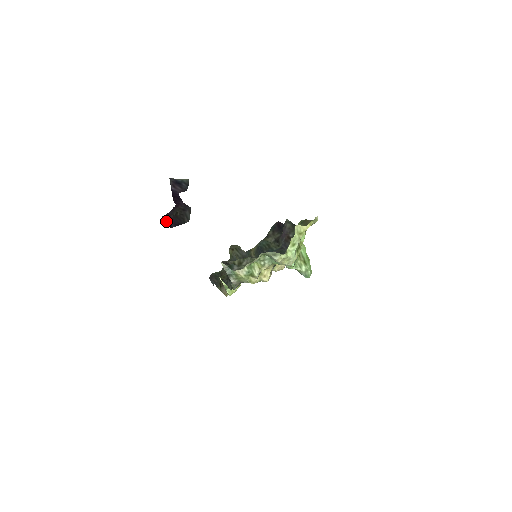
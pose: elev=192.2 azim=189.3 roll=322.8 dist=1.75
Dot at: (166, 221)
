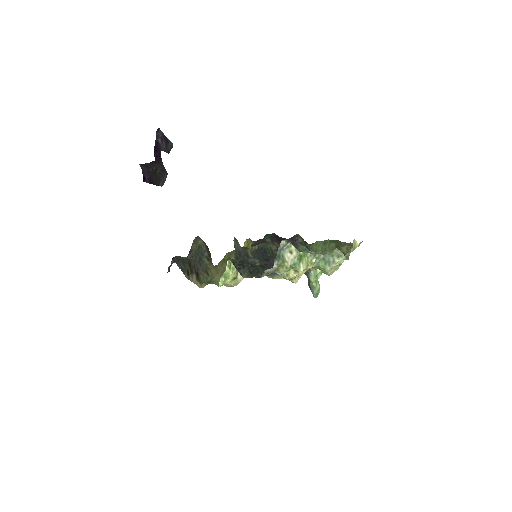
Dot at: (142, 171)
